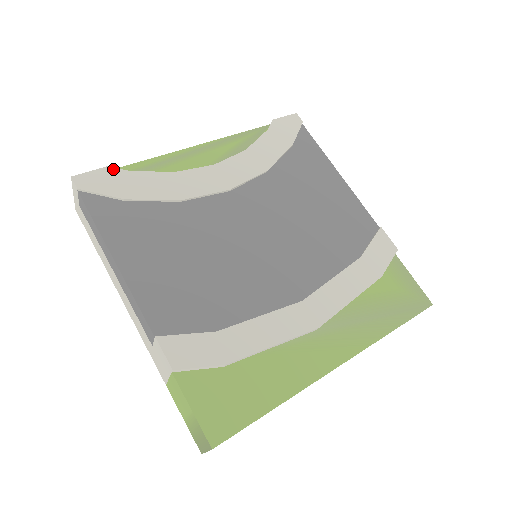
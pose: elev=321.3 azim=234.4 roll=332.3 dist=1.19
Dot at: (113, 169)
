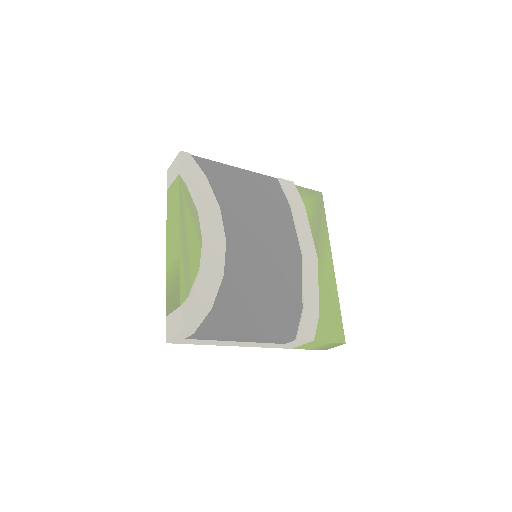
Dot at: (186, 303)
